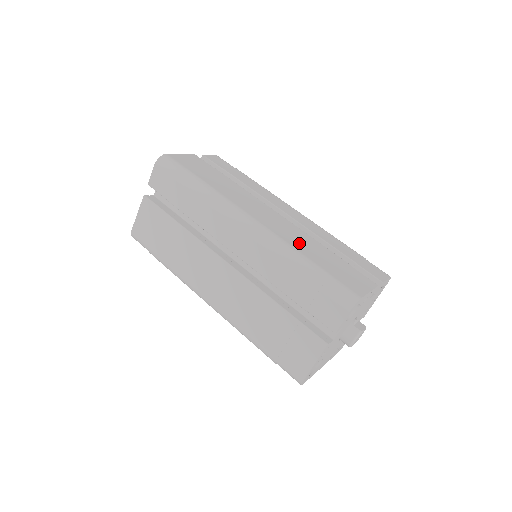
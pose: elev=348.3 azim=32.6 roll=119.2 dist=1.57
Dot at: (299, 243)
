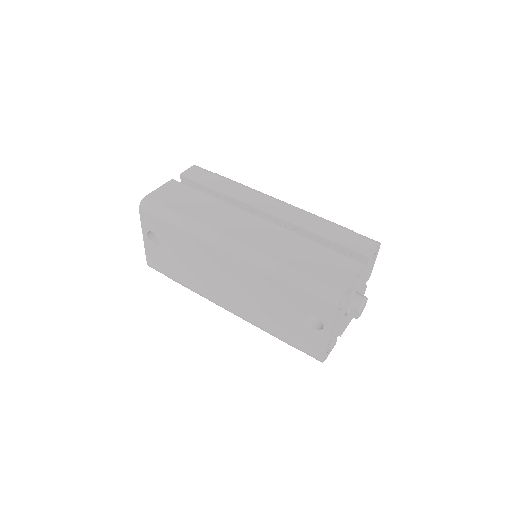
Dot at: occluded
